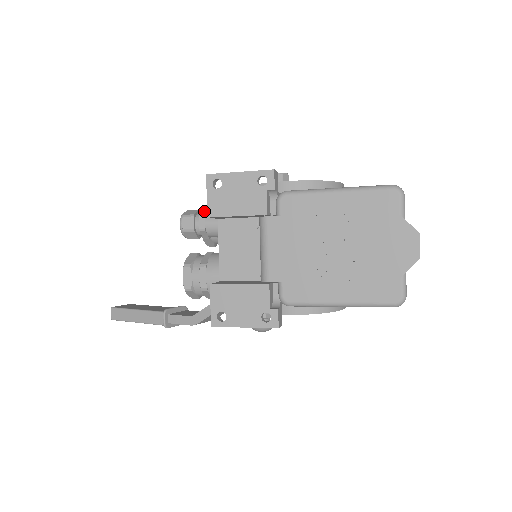
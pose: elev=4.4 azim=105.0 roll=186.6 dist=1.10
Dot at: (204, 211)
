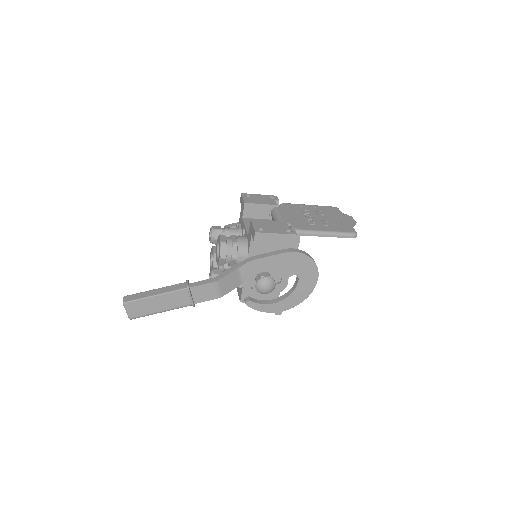
Dot at: occluded
